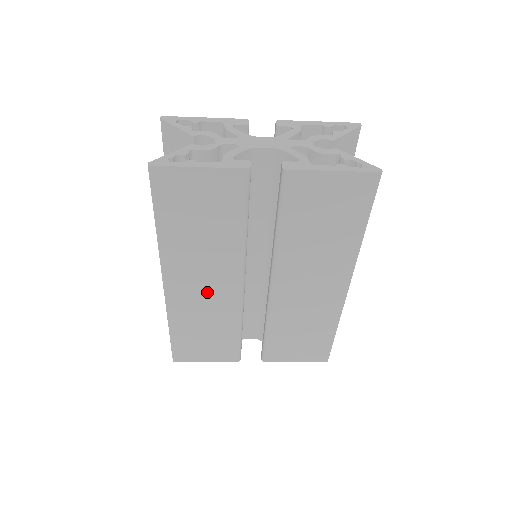
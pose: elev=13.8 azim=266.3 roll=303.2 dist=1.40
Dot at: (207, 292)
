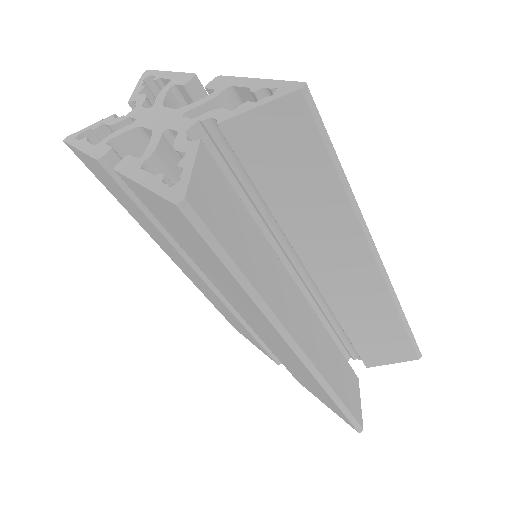
Dot at: (195, 278)
